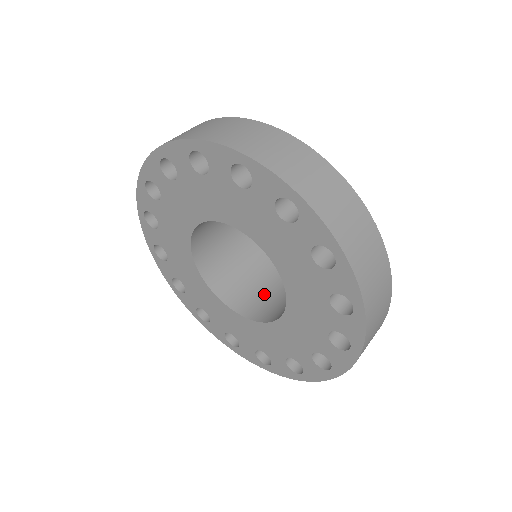
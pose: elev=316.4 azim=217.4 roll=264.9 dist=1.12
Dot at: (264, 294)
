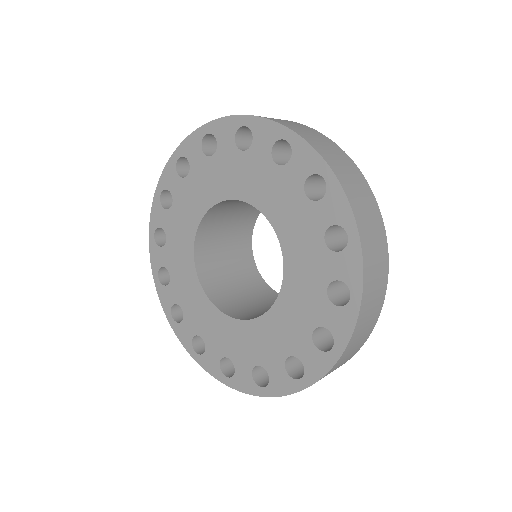
Dot at: occluded
